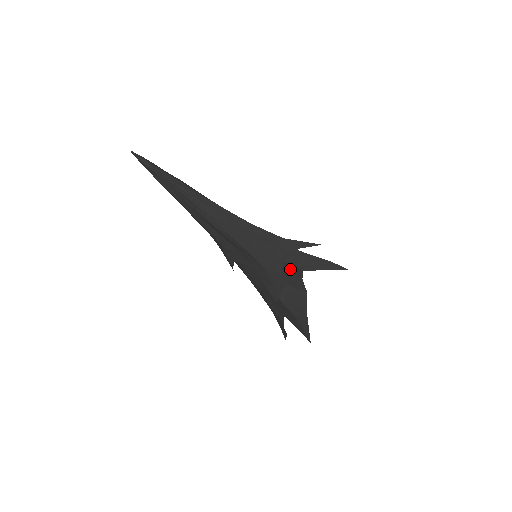
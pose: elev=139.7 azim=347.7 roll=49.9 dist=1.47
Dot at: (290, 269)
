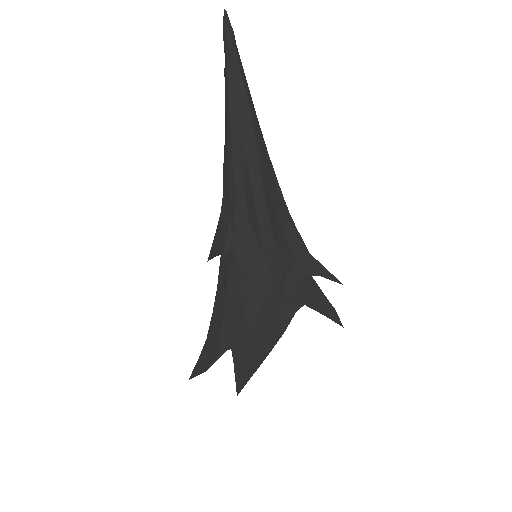
Dot at: (292, 294)
